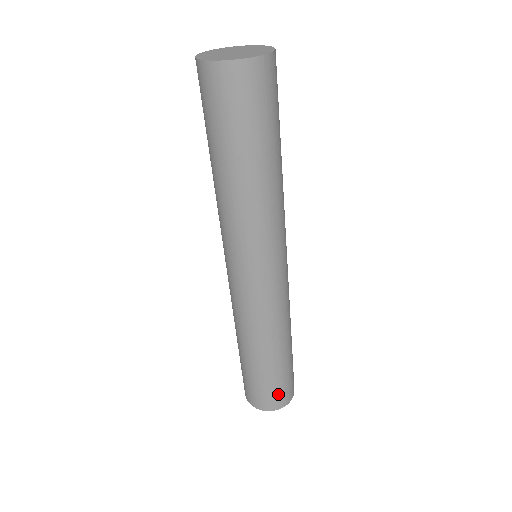
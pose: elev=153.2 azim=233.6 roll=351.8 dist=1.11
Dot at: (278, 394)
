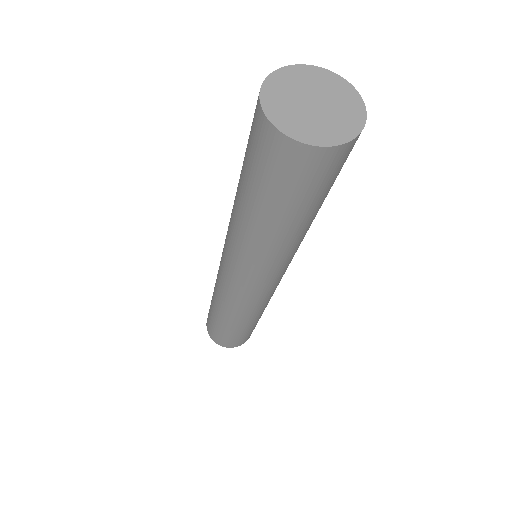
Dot at: (245, 338)
